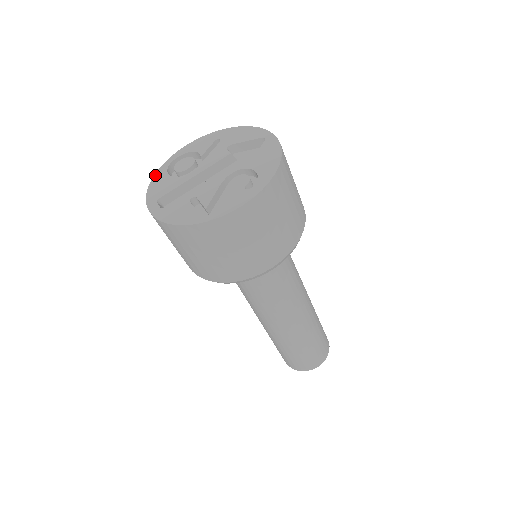
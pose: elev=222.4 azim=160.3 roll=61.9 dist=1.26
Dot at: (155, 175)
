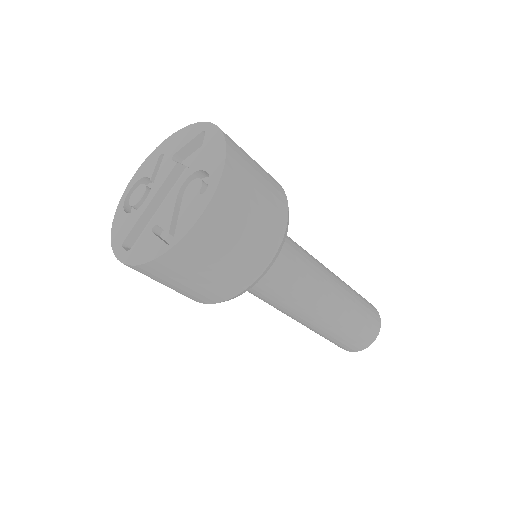
Dot at: (114, 219)
